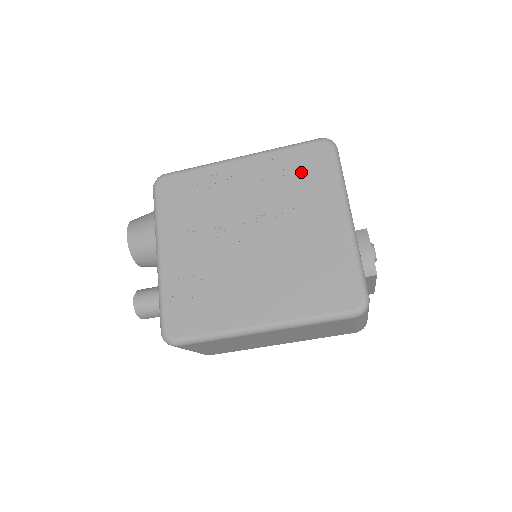
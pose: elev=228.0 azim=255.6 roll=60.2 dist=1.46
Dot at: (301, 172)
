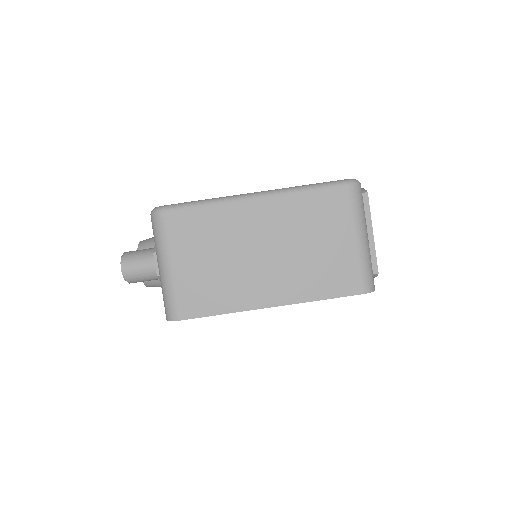
Dot at: occluded
